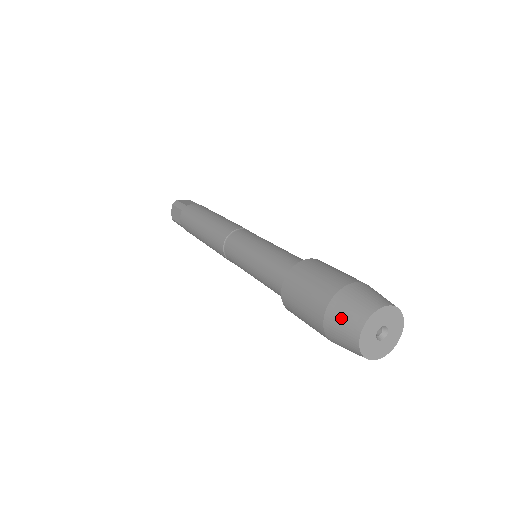
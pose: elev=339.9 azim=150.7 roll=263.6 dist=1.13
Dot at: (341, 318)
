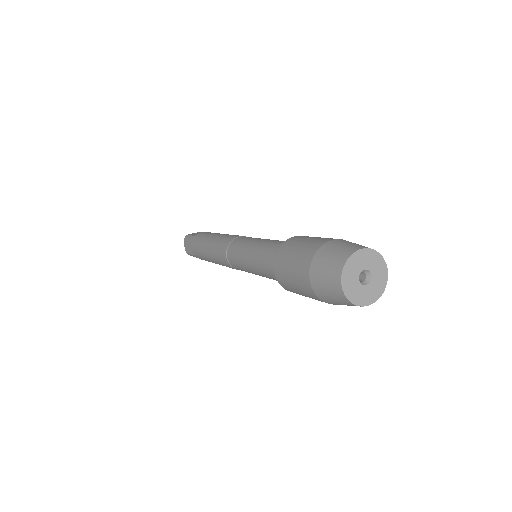
Dot at: (323, 273)
